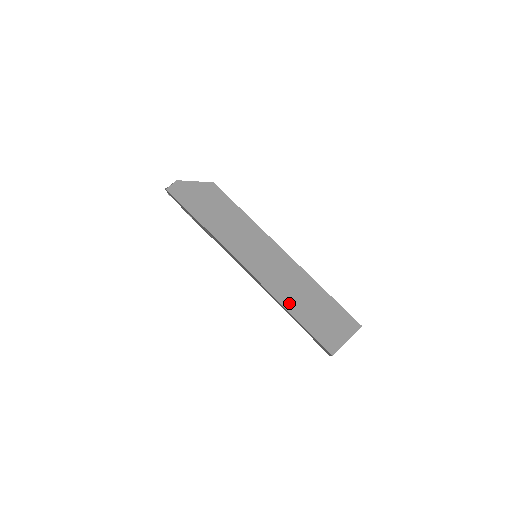
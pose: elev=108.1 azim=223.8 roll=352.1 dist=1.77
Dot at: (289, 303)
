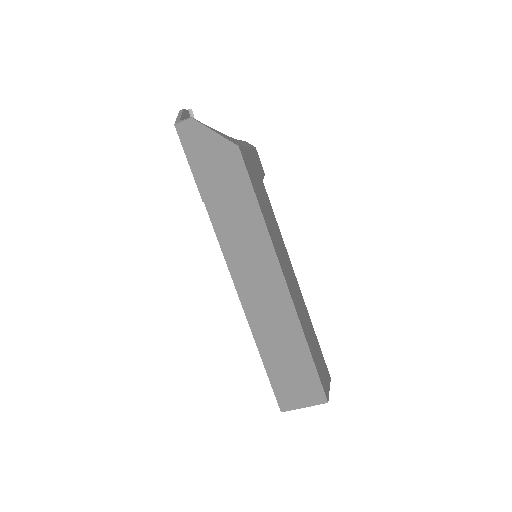
Dot at: (262, 340)
